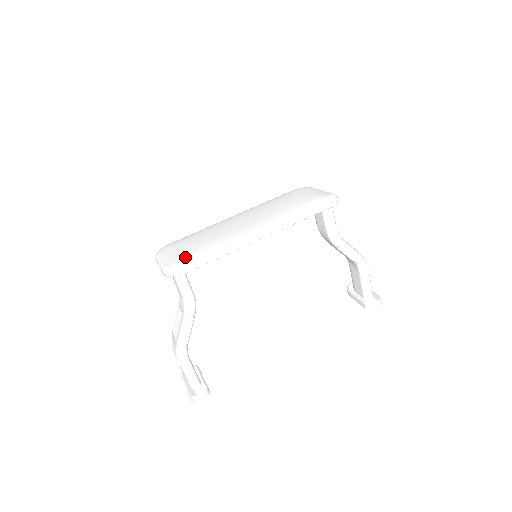
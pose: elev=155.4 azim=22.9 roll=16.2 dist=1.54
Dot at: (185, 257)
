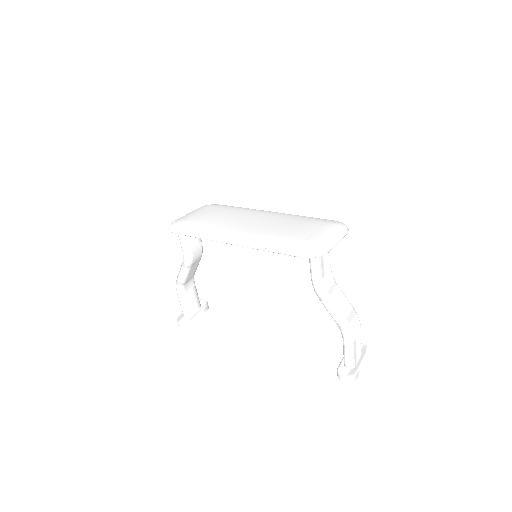
Dot at: (187, 221)
